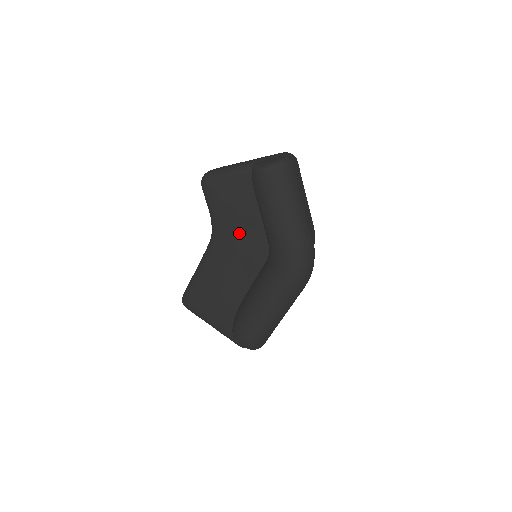
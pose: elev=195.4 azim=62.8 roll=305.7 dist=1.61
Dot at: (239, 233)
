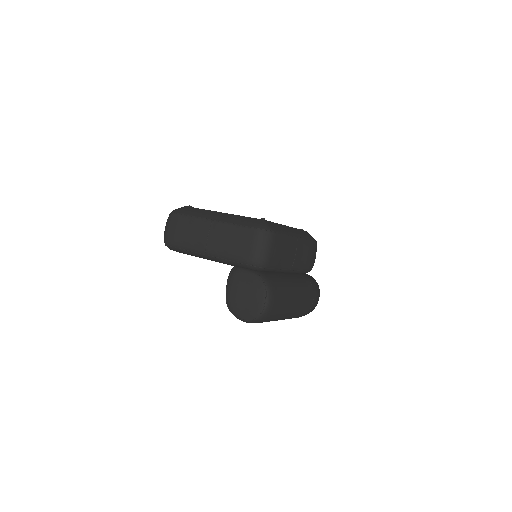
Dot at: occluded
